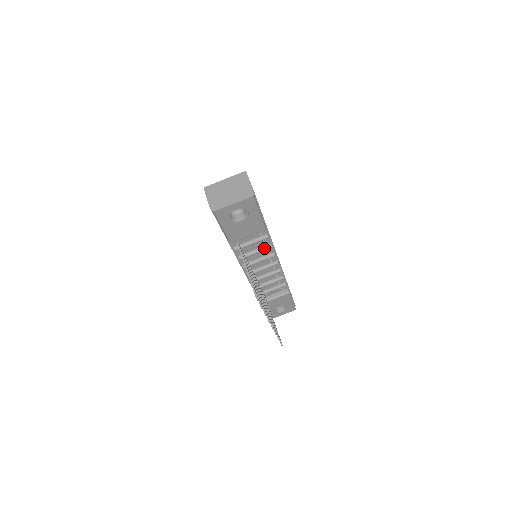
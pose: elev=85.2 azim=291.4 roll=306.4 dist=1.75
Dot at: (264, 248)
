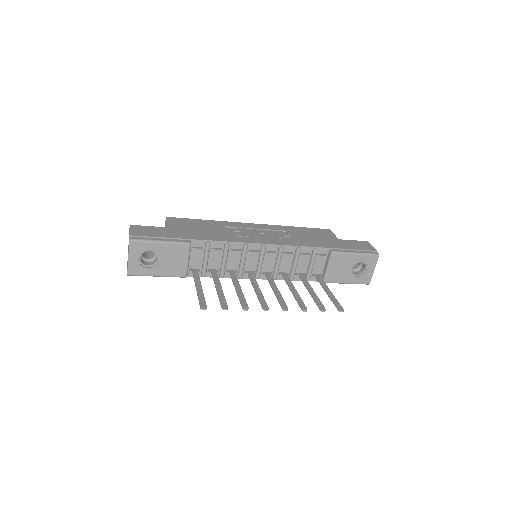
Dot at: (224, 252)
